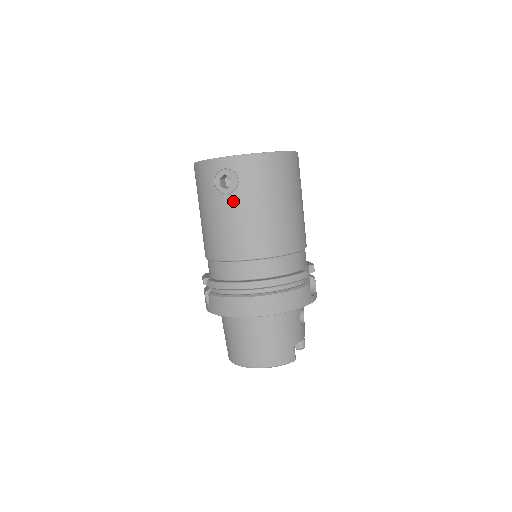
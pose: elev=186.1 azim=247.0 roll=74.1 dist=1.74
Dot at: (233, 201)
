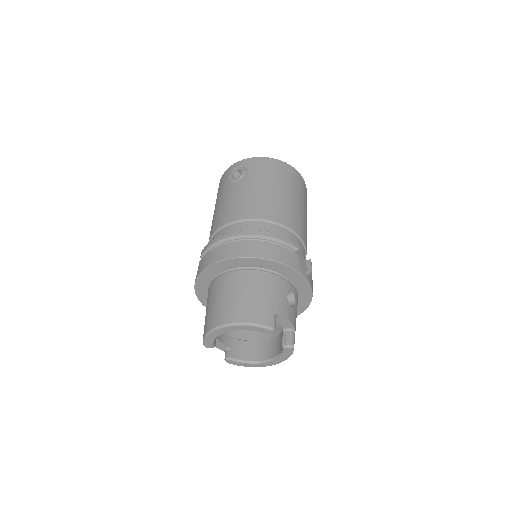
Dot at: (239, 184)
